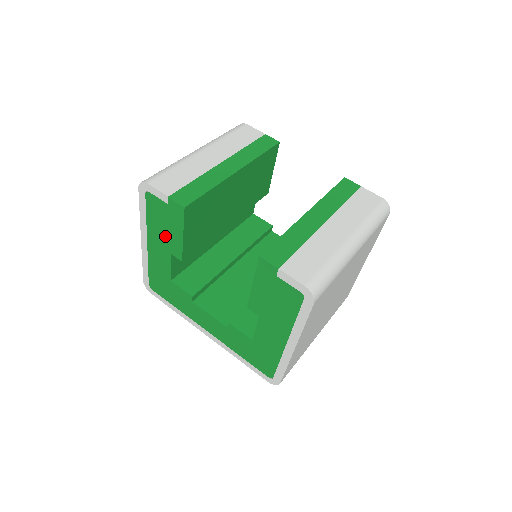
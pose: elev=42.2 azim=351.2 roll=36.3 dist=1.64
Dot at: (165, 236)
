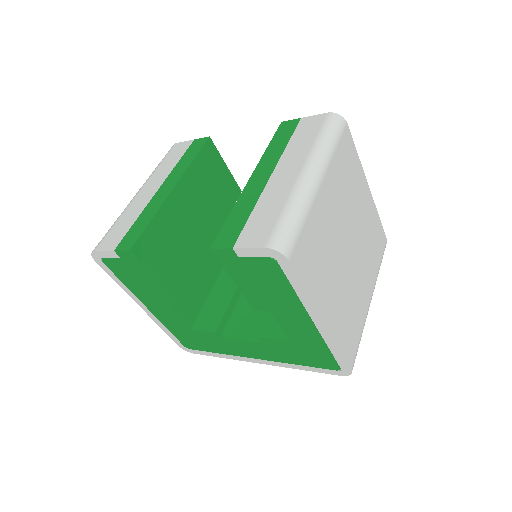
Dot at: (147, 290)
